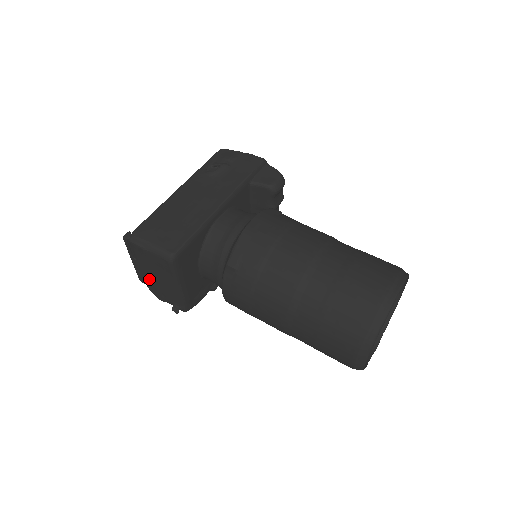
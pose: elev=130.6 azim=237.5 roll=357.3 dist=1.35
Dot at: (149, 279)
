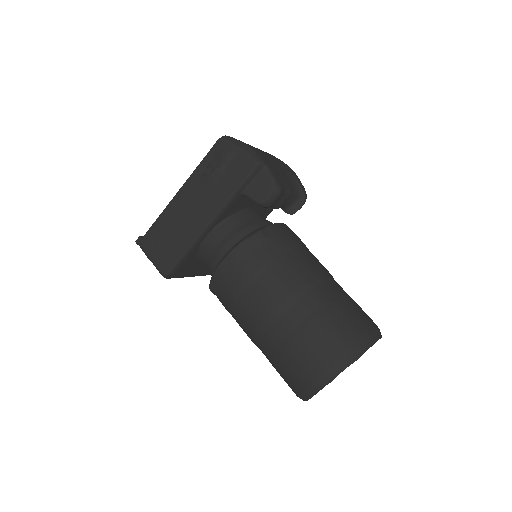
Dot at: occluded
